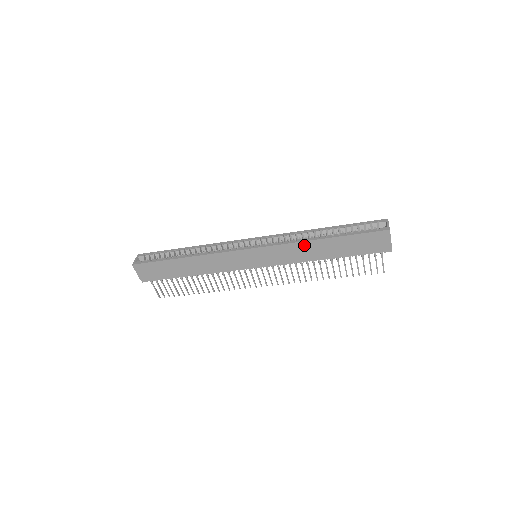
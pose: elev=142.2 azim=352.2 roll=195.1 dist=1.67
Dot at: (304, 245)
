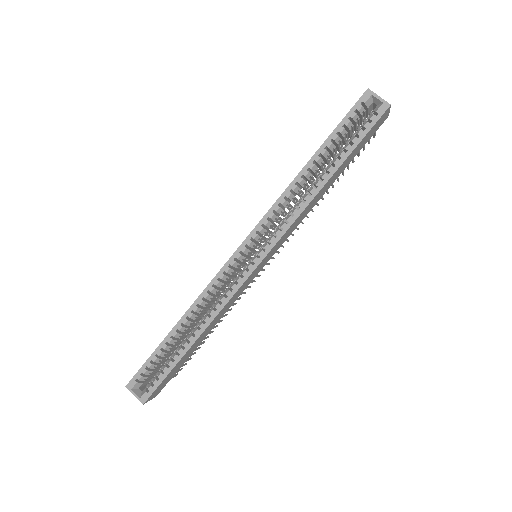
Dot at: (310, 204)
